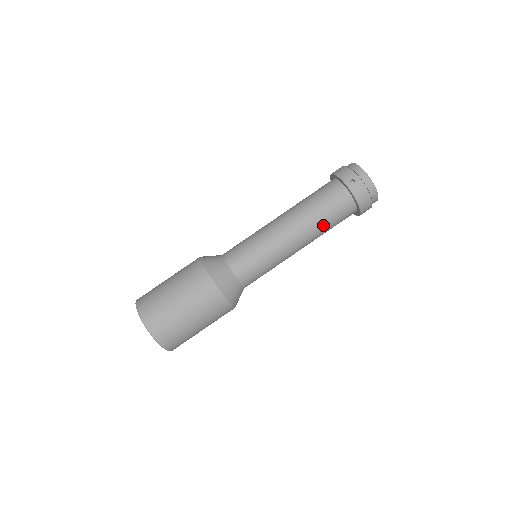
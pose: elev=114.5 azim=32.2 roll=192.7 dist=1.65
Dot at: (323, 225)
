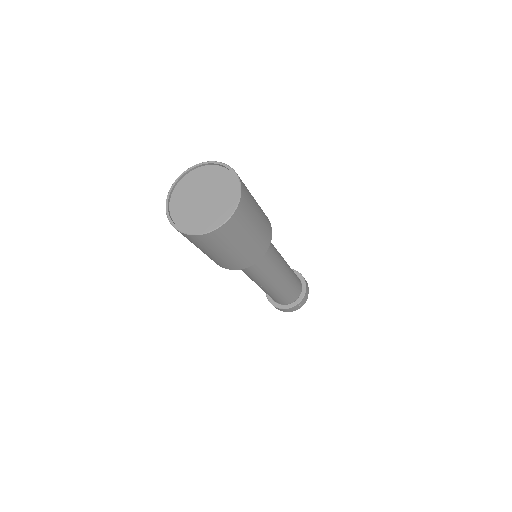
Dot at: (293, 273)
